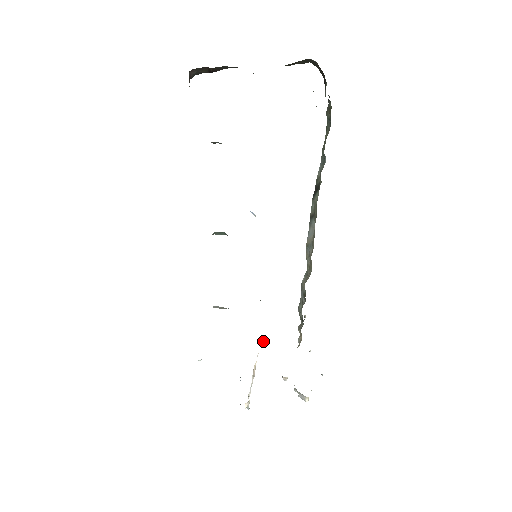
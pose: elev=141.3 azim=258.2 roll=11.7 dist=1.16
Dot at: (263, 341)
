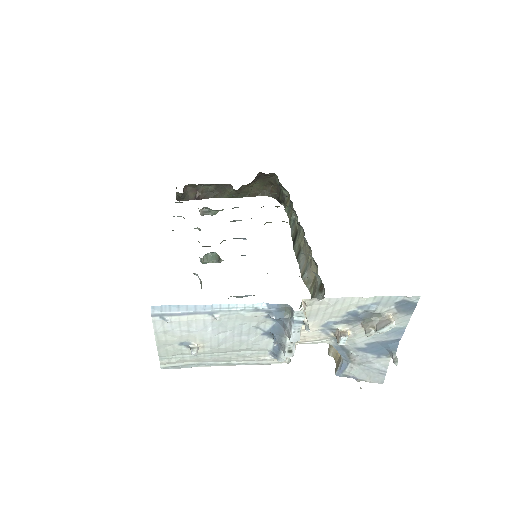
Dot at: occluded
